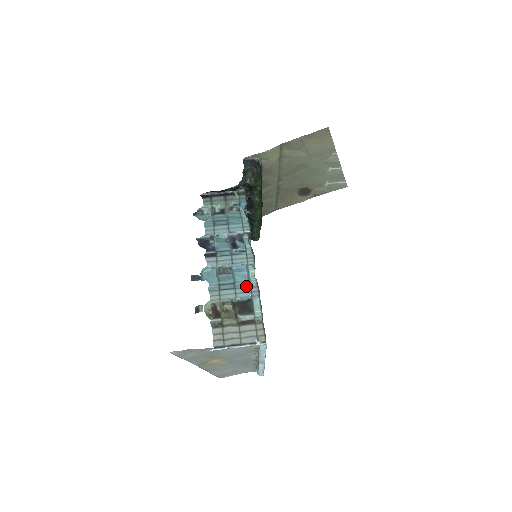
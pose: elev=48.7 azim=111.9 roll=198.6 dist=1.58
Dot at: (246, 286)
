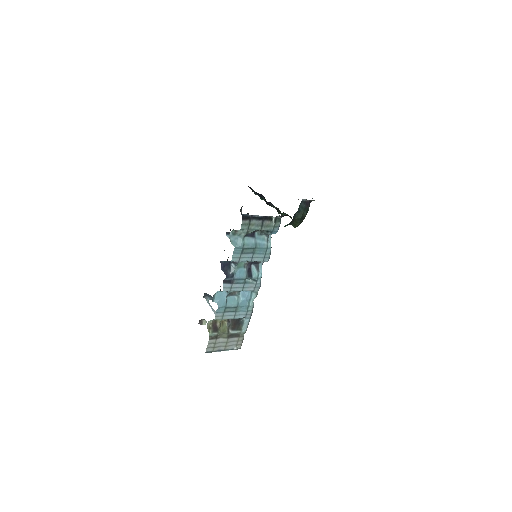
Dot at: (245, 310)
